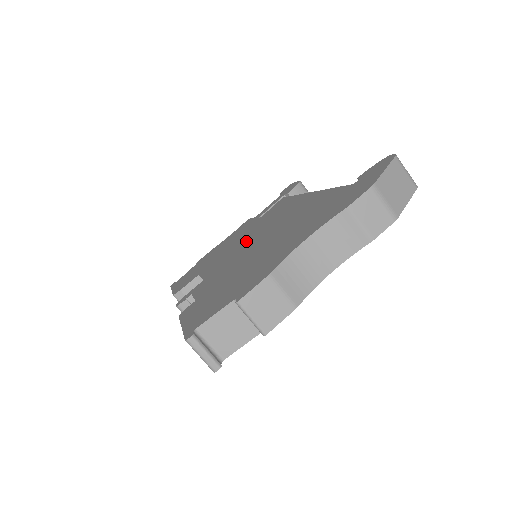
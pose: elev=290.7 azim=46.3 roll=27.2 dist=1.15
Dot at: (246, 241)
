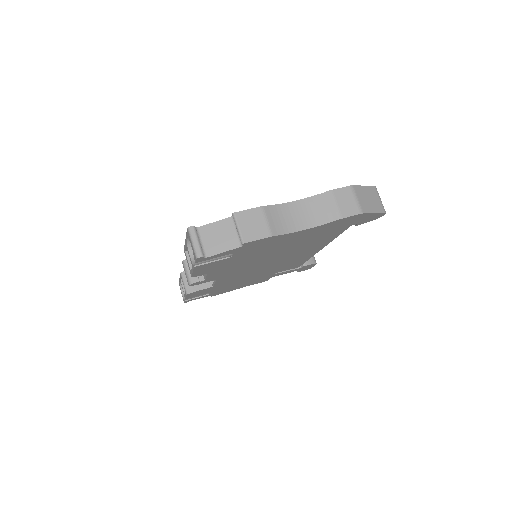
Dot at: occluded
